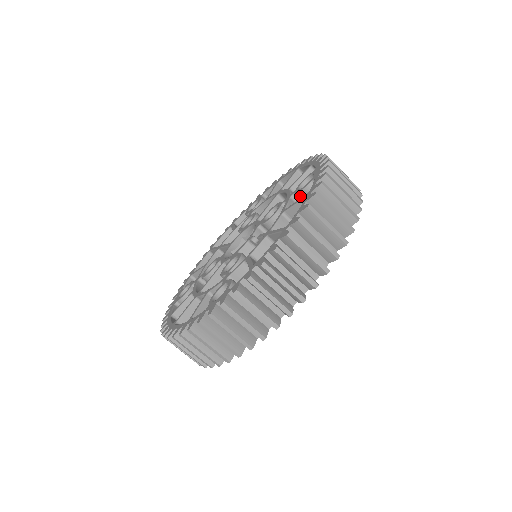
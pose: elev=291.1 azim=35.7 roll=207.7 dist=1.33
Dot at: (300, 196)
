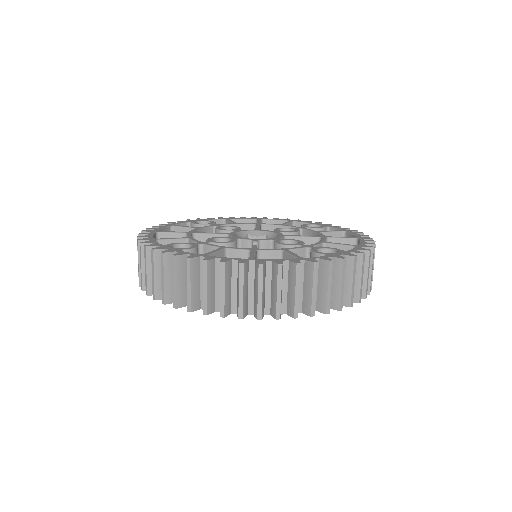
Dot at: (310, 254)
